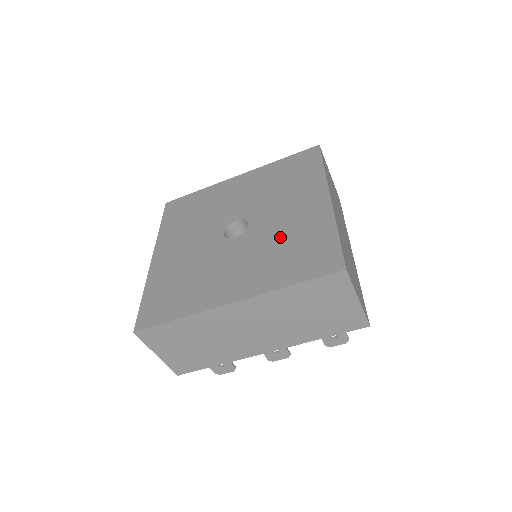
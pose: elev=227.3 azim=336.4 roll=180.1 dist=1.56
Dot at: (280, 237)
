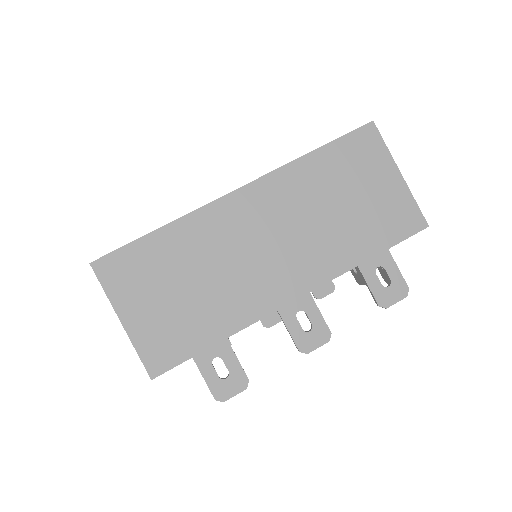
Dot at: occluded
